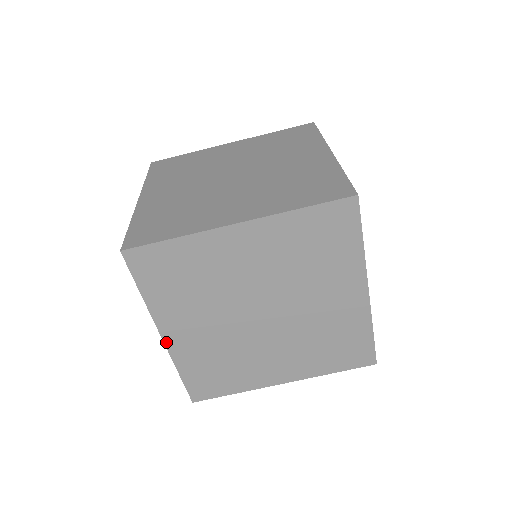
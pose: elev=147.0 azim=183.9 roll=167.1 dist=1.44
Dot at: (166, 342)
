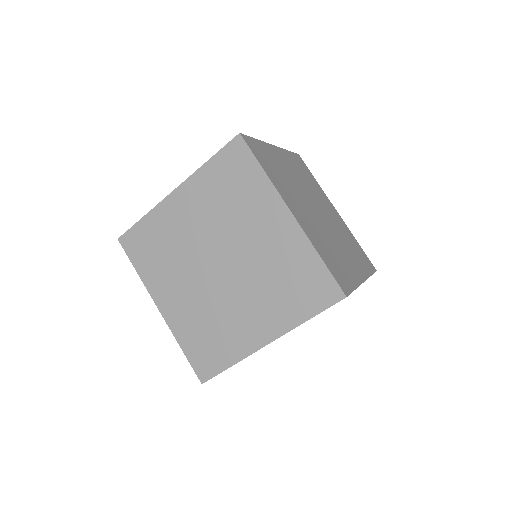
Dot at: (163, 315)
